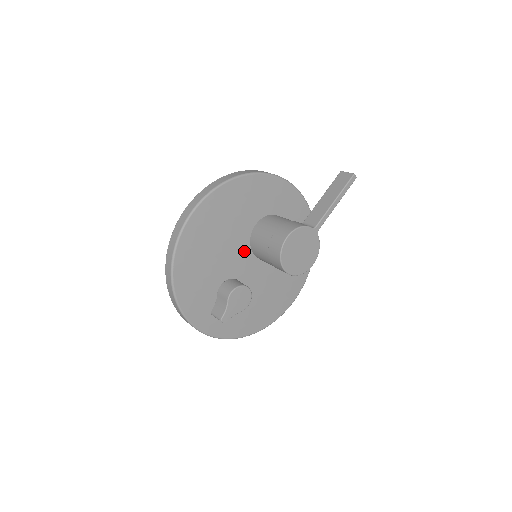
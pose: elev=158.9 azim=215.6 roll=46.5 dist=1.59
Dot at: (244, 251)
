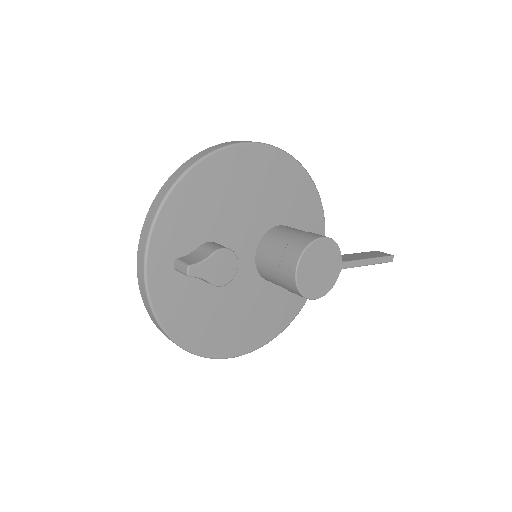
Dot at: (253, 237)
